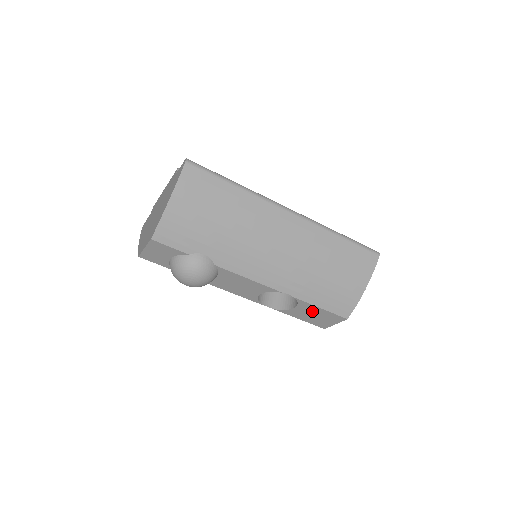
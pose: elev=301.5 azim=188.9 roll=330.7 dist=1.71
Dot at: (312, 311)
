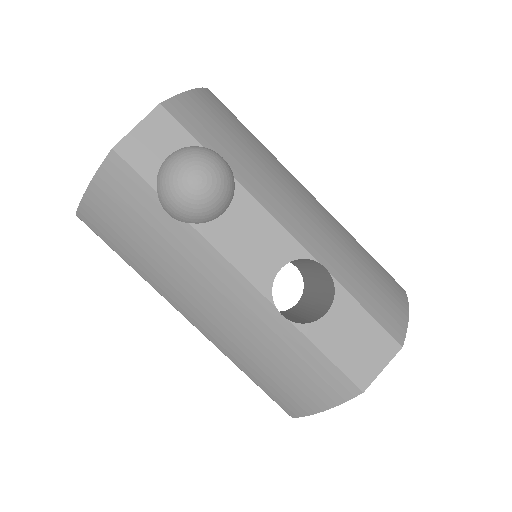
Dot at: (352, 323)
